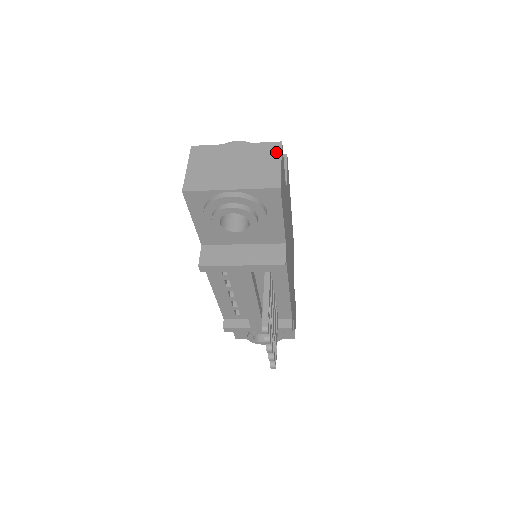
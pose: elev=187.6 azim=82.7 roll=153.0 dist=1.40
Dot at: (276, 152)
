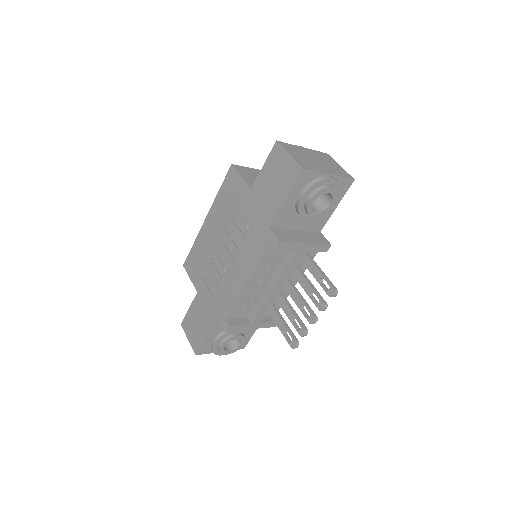
Dot at: (331, 159)
